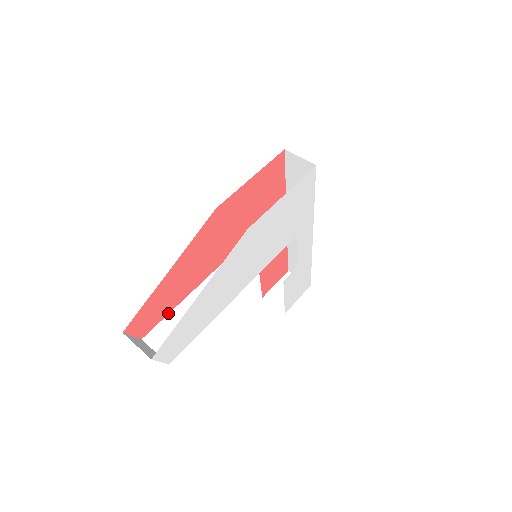
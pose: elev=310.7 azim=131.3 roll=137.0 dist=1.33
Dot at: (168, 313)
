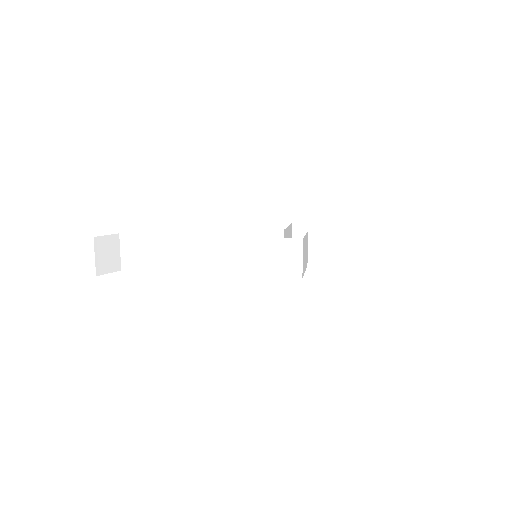
Dot at: (151, 234)
